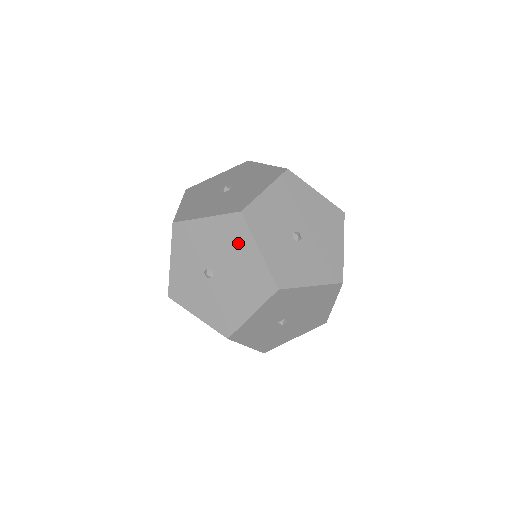
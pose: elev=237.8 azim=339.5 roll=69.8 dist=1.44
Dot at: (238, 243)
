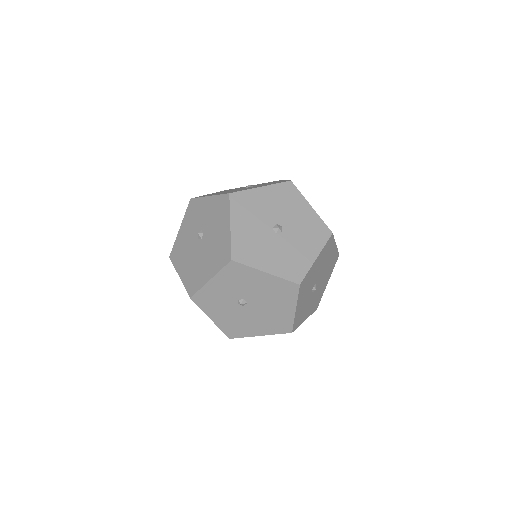
Dot at: (282, 299)
